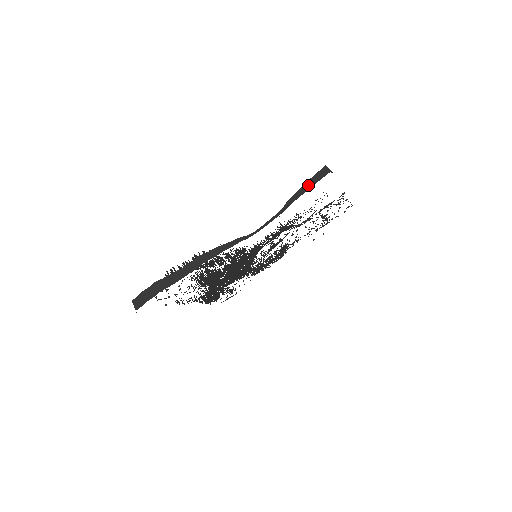
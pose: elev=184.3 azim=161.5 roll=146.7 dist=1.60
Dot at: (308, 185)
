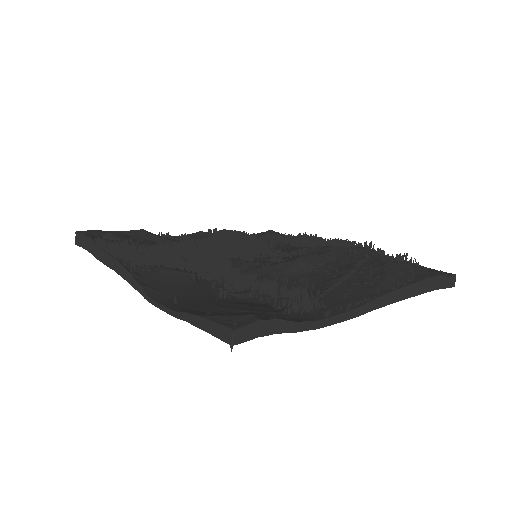
Dot at: (206, 325)
